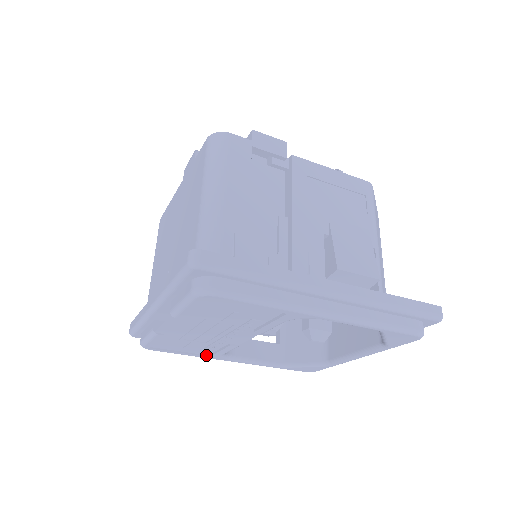
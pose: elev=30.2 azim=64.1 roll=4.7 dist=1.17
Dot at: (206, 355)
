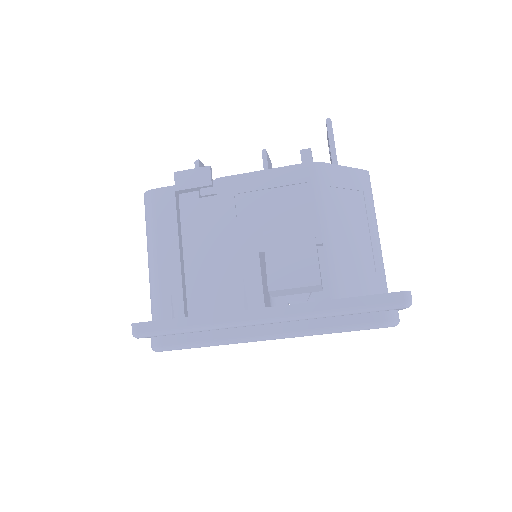
Dot at: occluded
